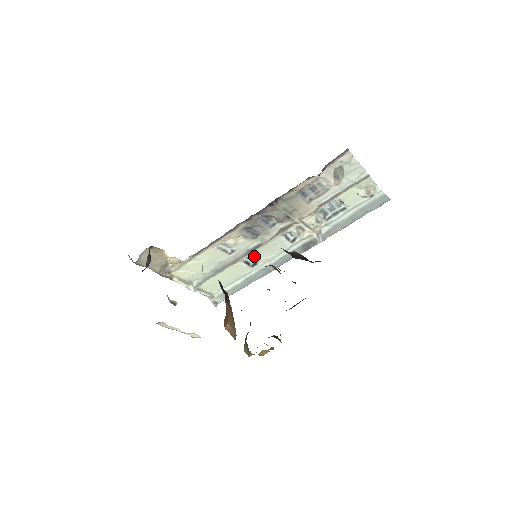
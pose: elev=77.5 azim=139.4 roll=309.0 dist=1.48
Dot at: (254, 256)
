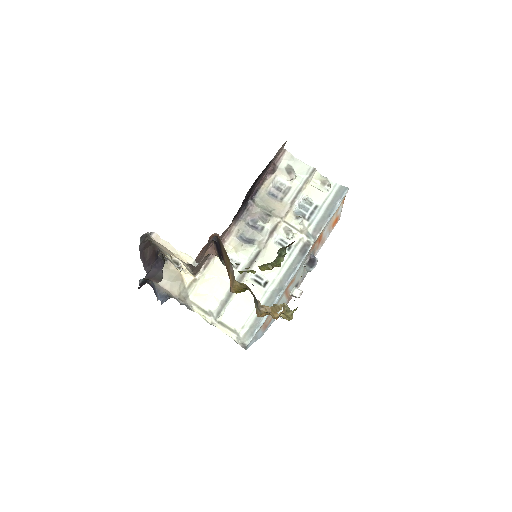
Dot at: (260, 270)
